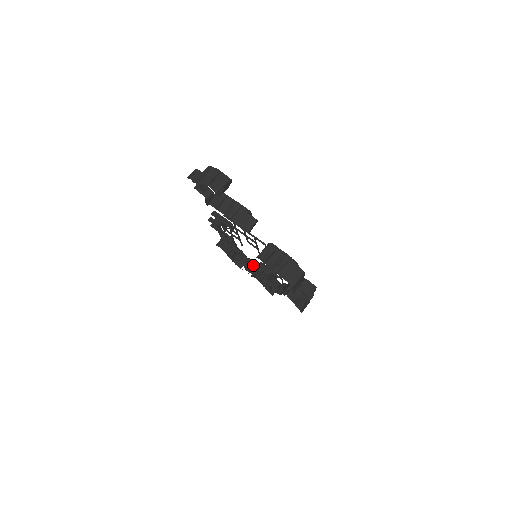
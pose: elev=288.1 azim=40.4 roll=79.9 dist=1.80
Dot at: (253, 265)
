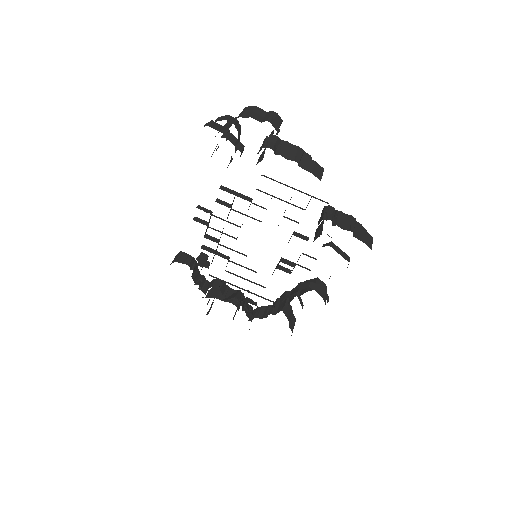
Dot at: (251, 270)
